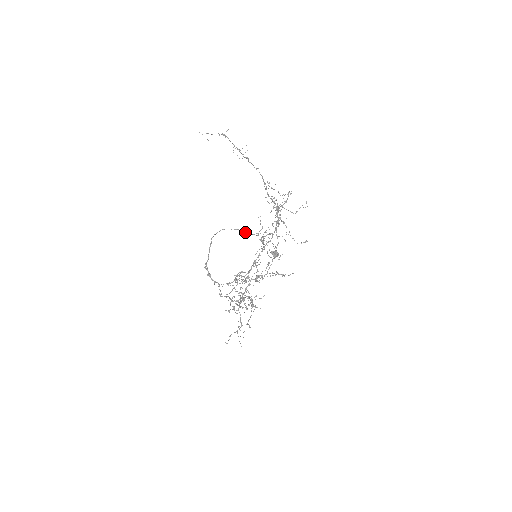
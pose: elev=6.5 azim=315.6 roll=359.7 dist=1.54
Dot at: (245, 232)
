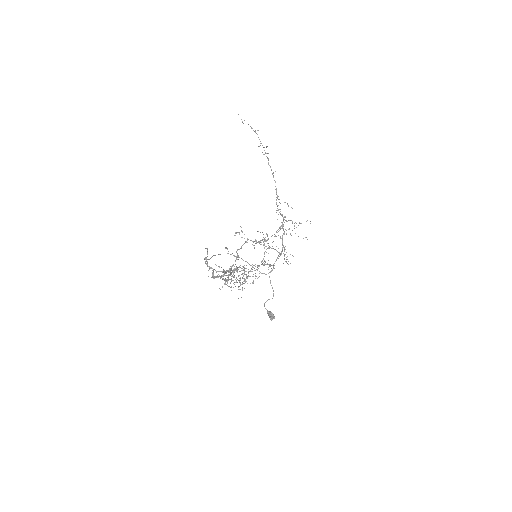
Dot at: (248, 263)
